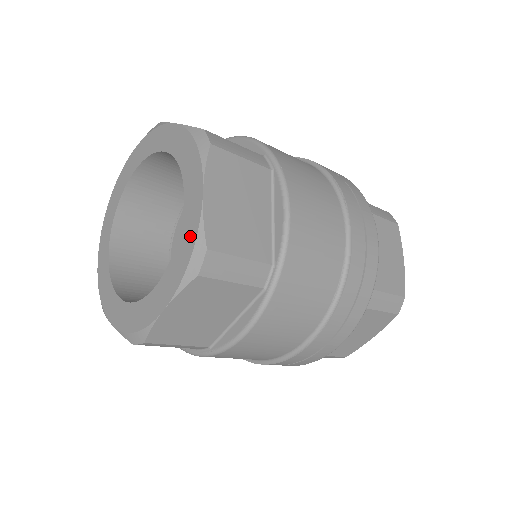
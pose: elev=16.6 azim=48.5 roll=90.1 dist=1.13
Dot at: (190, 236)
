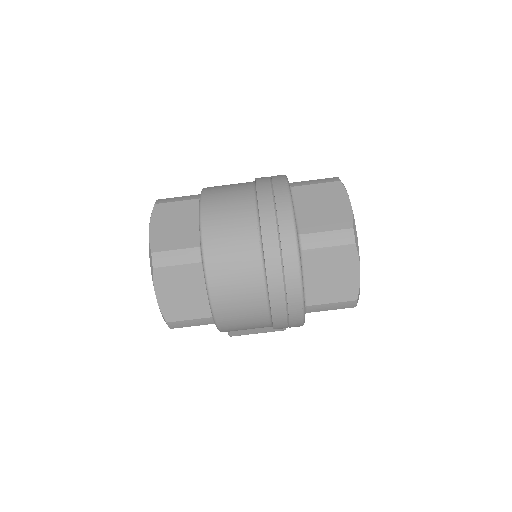
Dot at: occluded
